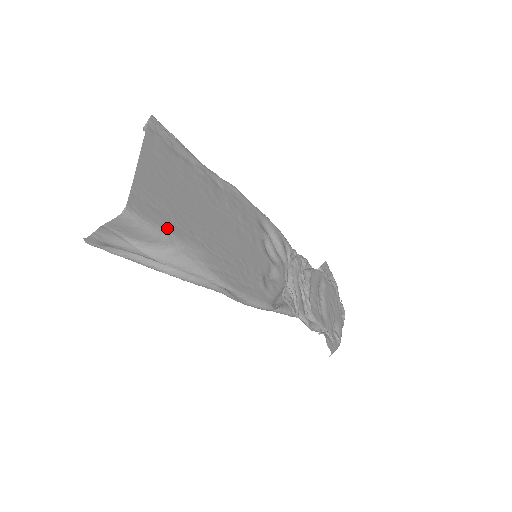
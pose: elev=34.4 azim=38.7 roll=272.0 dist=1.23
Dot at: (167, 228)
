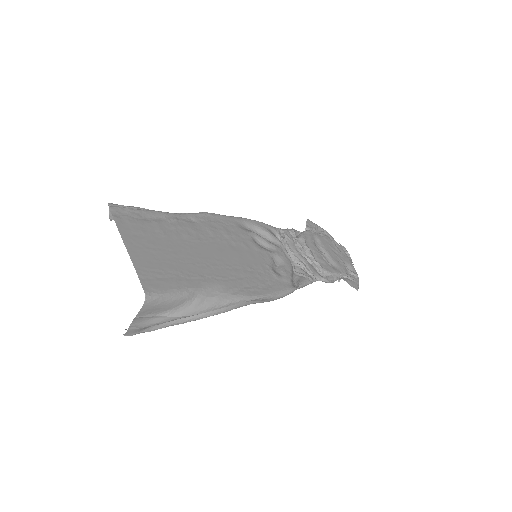
Dot at: (183, 286)
